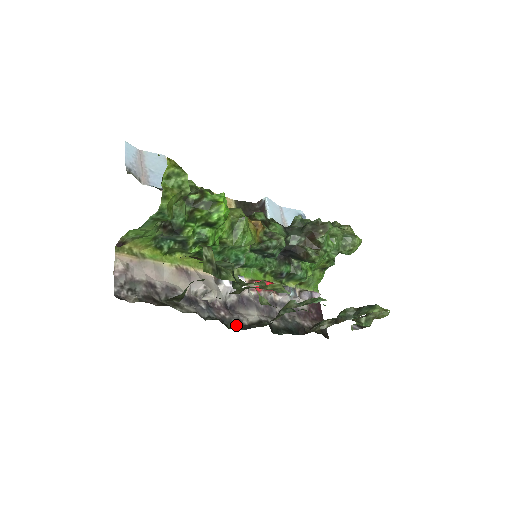
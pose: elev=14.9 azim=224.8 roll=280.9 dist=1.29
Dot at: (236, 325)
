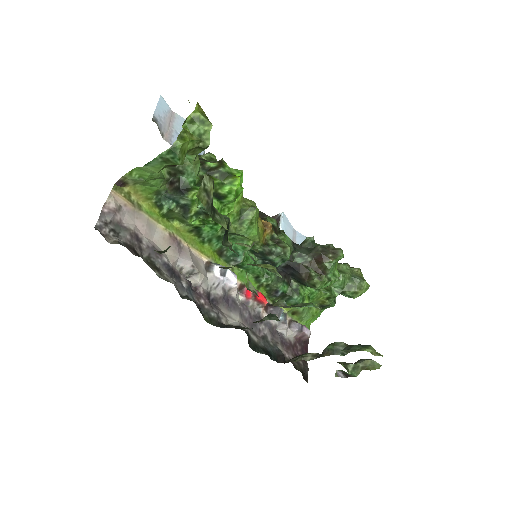
Dot at: (213, 319)
